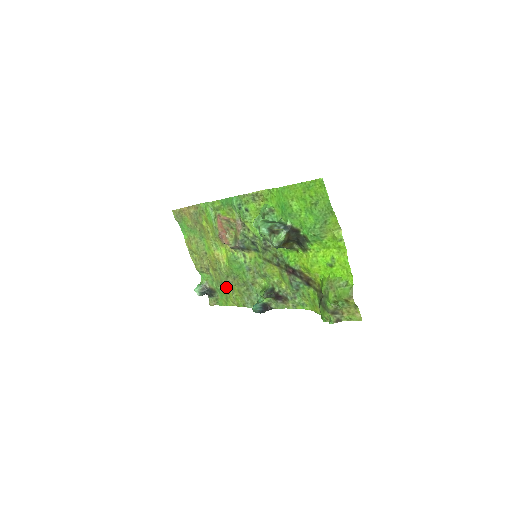
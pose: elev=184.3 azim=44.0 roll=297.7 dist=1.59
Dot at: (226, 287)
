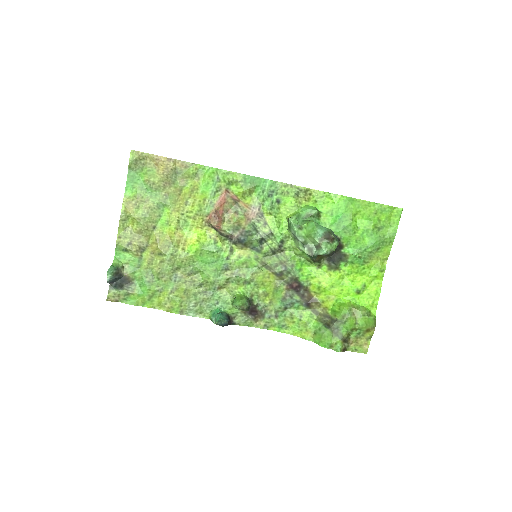
Dot at: (163, 281)
